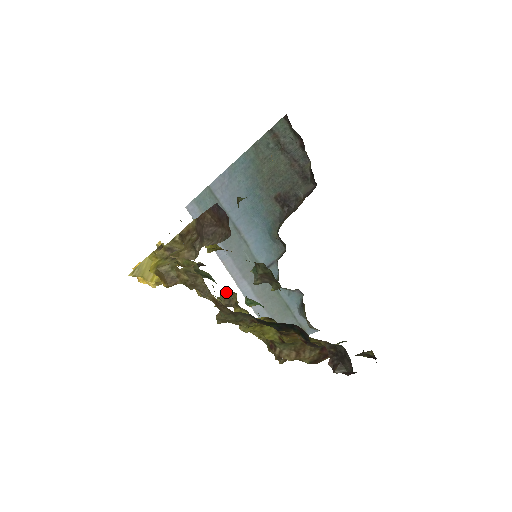
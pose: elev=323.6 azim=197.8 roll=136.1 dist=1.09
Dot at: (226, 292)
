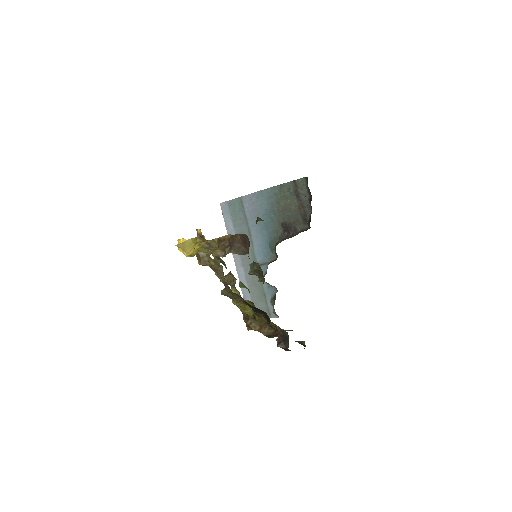
Dot at: (230, 276)
